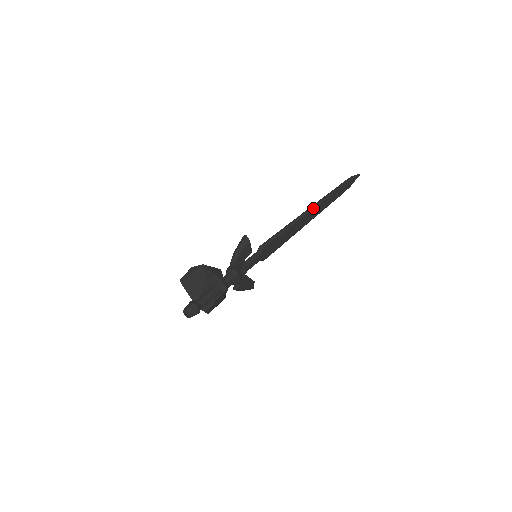
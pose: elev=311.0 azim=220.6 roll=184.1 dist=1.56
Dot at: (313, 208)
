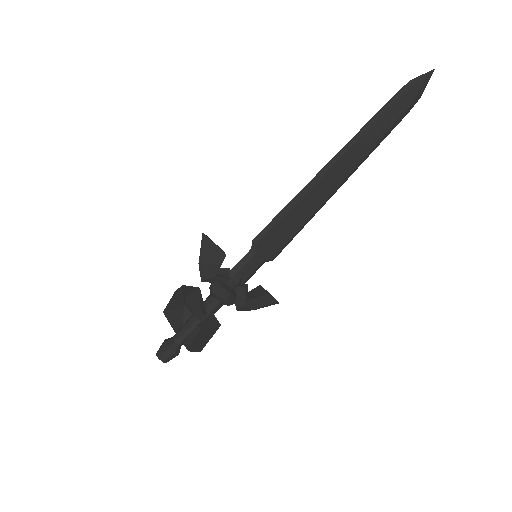
Dot at: (339, 157)
